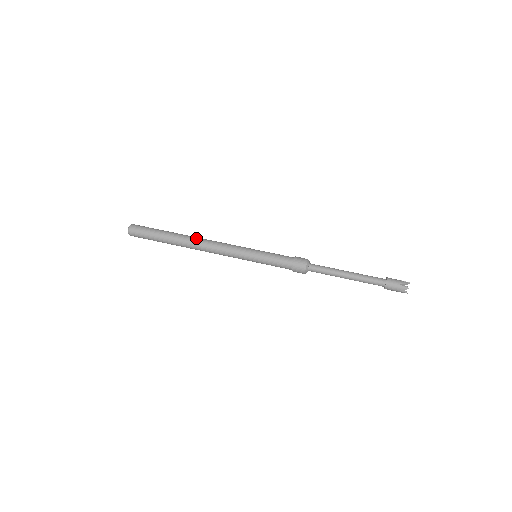
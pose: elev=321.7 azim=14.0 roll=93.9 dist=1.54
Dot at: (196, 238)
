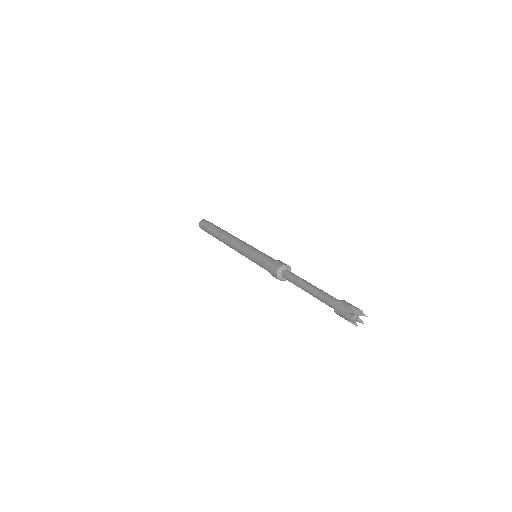
Dot at: (225, 235)
